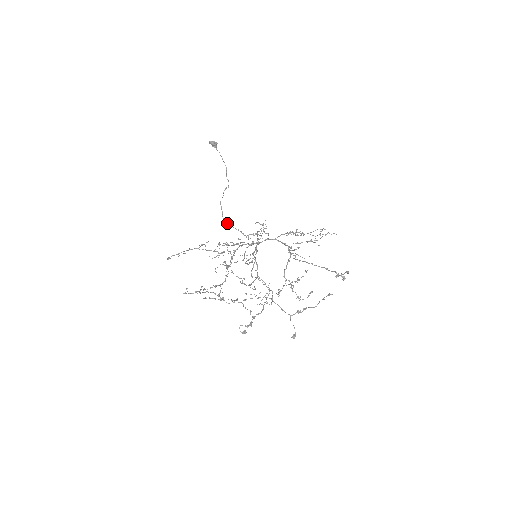
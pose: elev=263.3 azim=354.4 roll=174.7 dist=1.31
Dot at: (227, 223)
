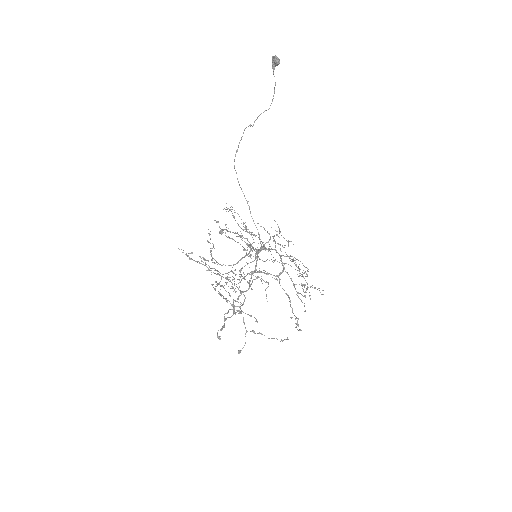
Dot at: occluded
